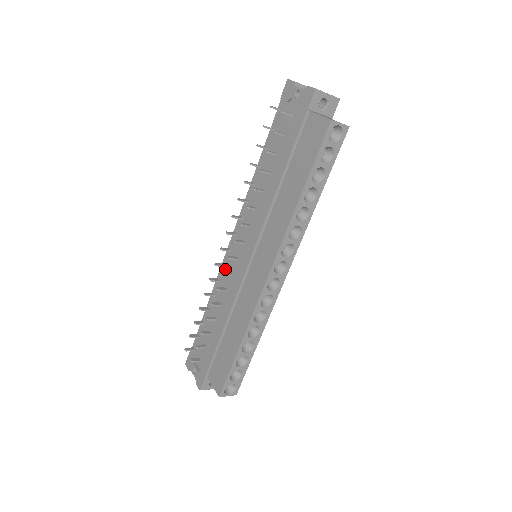
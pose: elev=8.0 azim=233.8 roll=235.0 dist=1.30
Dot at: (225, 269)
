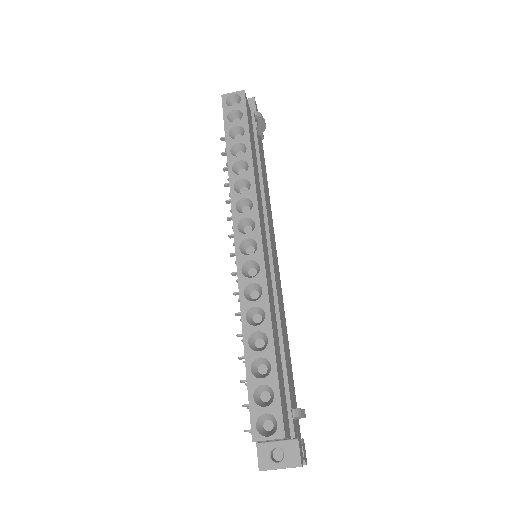
Dot at: occluded
